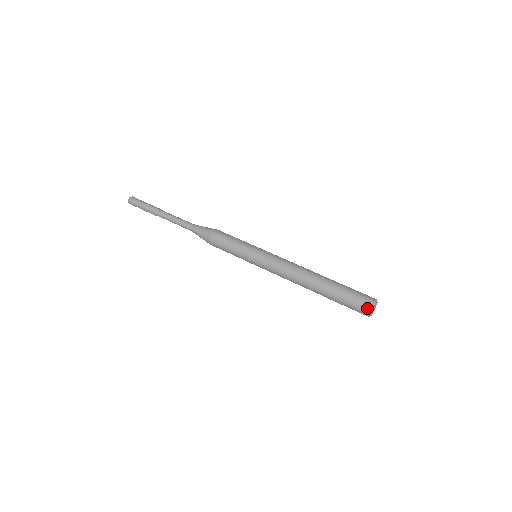
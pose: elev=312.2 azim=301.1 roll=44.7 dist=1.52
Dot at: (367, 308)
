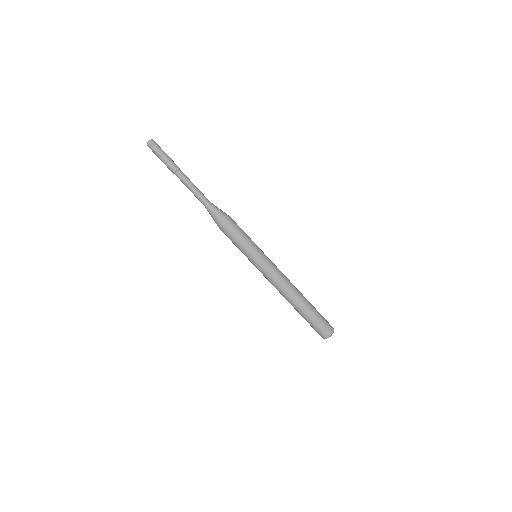
Dot at: (323, 337)
